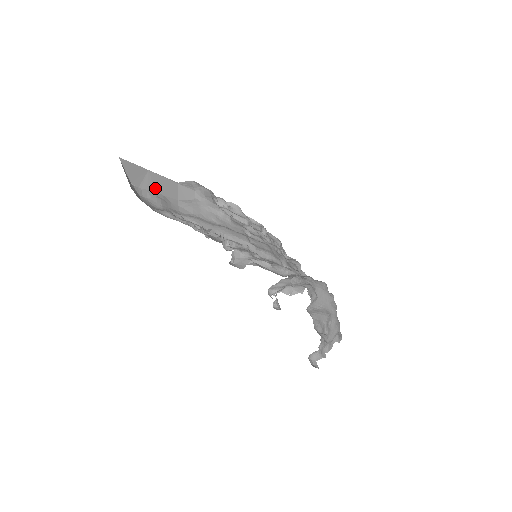
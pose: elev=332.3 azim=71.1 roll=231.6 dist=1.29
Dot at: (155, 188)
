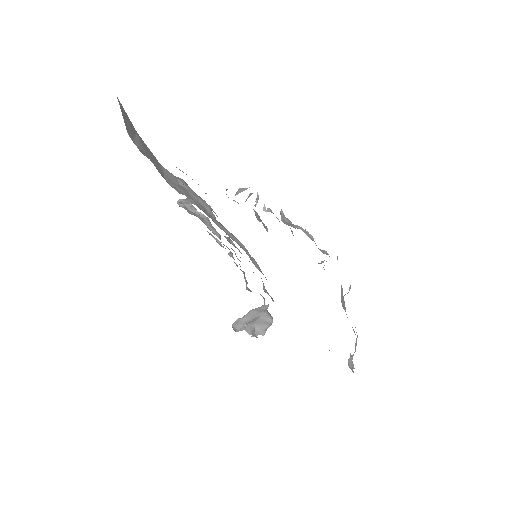
Dot at: (146, 152)
